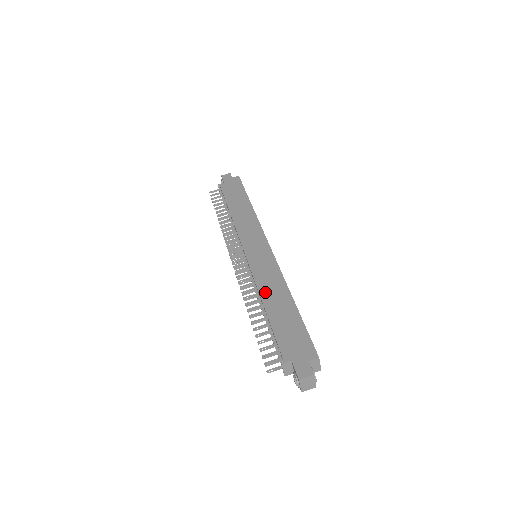
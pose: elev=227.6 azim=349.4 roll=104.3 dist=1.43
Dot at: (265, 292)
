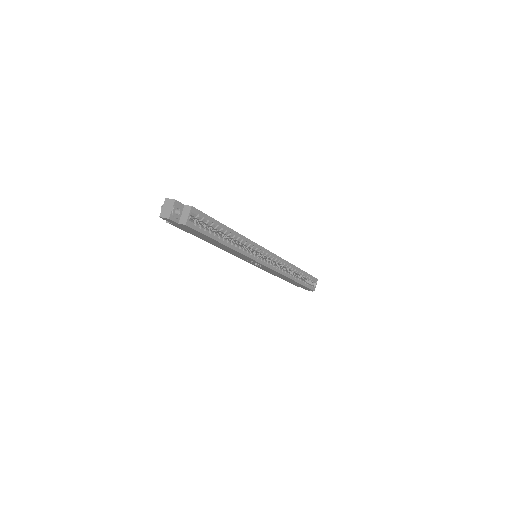
Dot at: occluded
